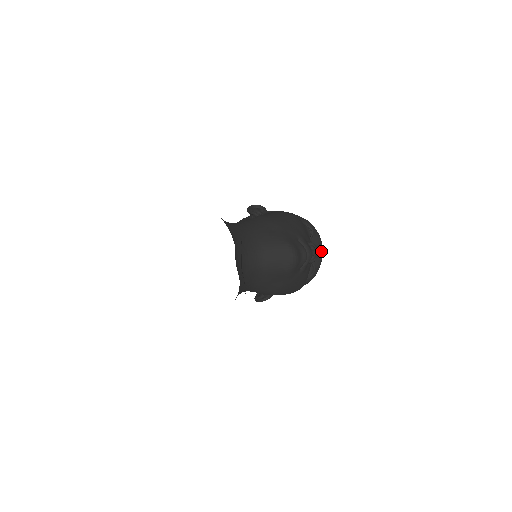
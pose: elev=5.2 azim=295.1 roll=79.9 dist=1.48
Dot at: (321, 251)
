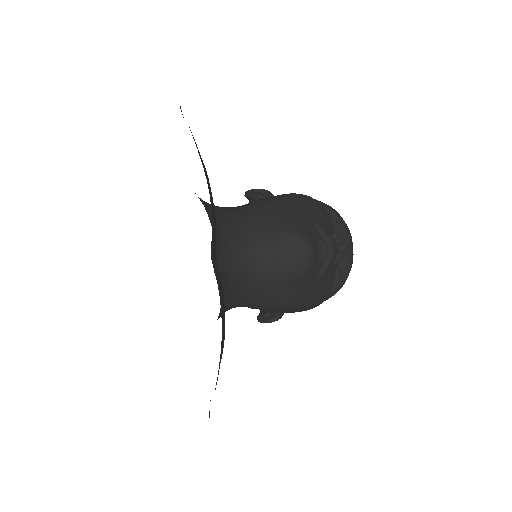
Dot at: (351, 249)
